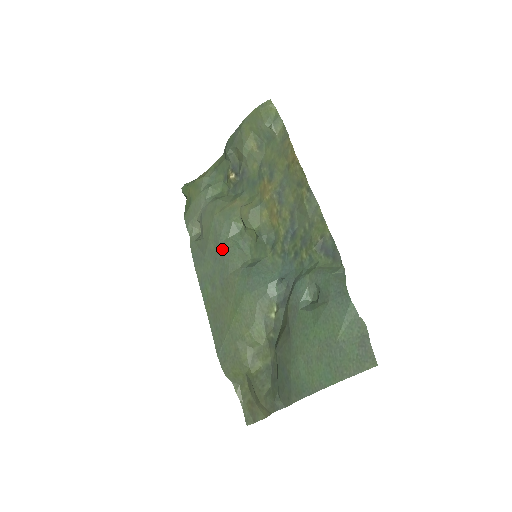
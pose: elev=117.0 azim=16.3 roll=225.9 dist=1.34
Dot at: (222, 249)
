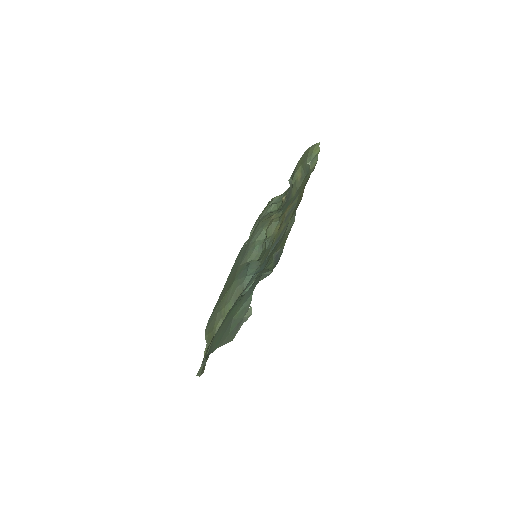
Dot at: (248, 247)
